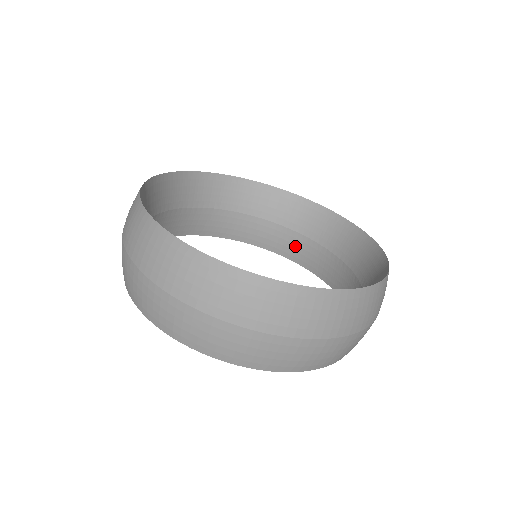
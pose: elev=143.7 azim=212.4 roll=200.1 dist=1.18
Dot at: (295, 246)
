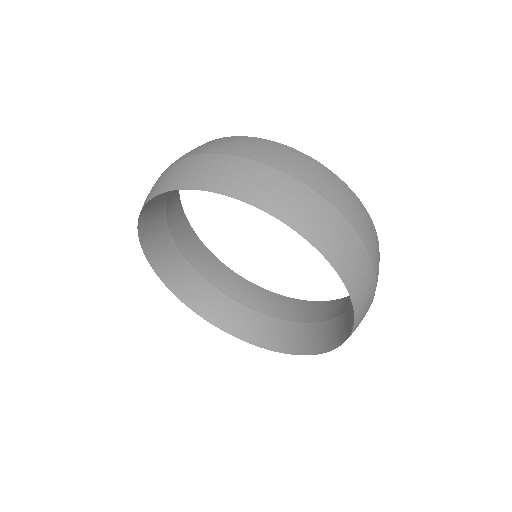
Dot at: (259, 327)
